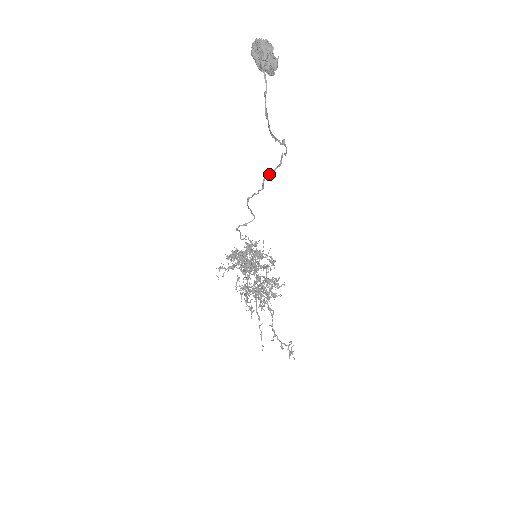
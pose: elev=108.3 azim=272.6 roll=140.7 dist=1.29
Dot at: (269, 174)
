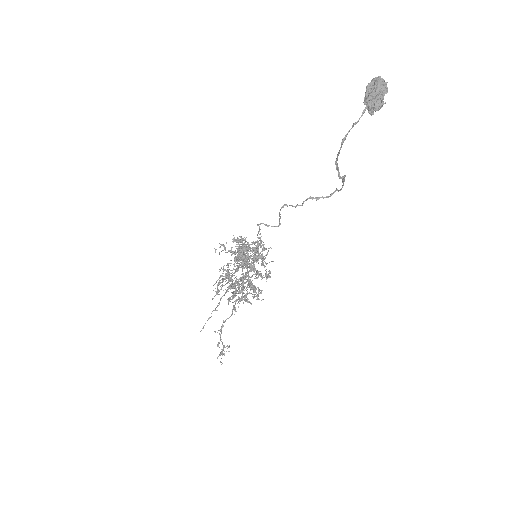
Dot at: (315, 197)
